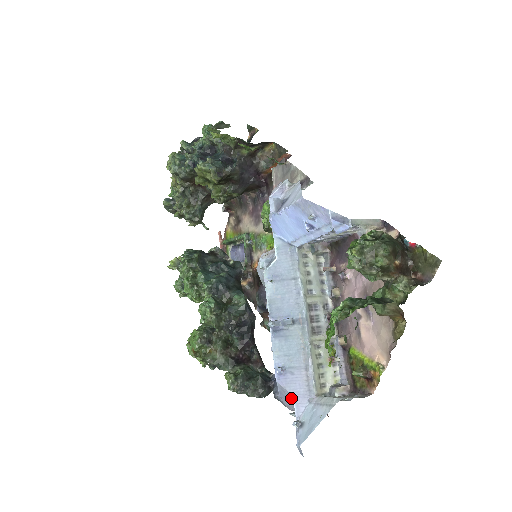
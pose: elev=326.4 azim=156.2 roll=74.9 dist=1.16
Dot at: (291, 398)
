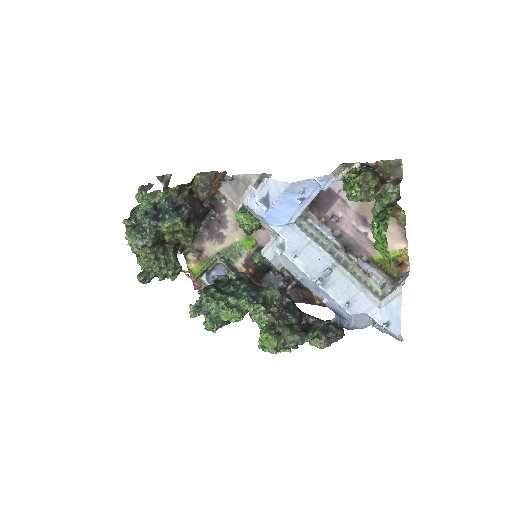
Dot at: (365, 317)
